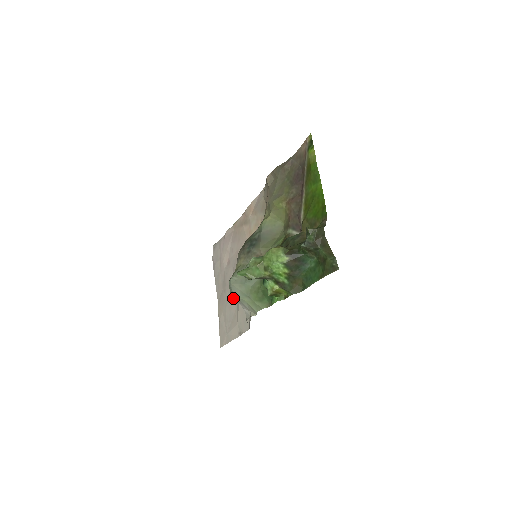
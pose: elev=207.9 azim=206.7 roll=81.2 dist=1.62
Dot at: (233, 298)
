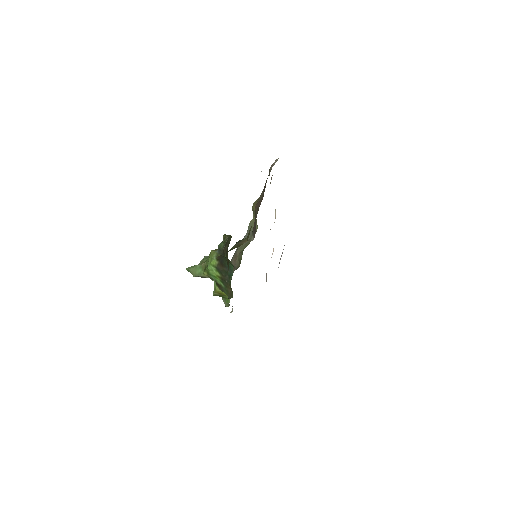
Dot at: occluded
